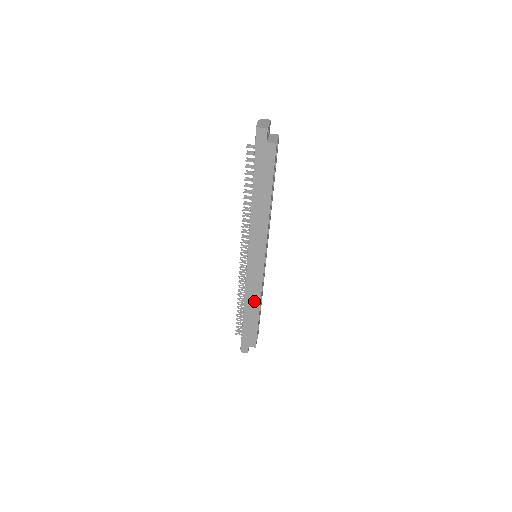
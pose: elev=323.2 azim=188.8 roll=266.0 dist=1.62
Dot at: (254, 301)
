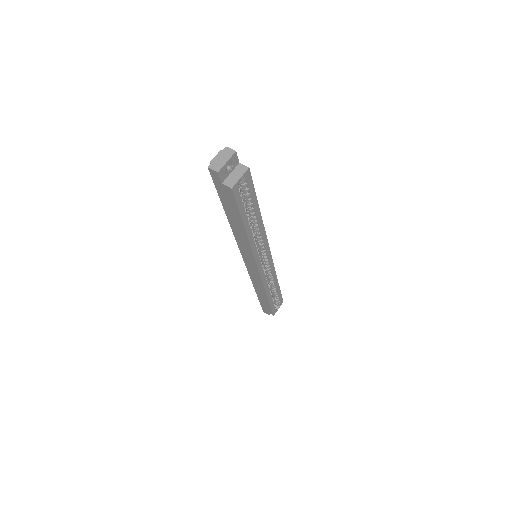
Dot at: (260, 288)
